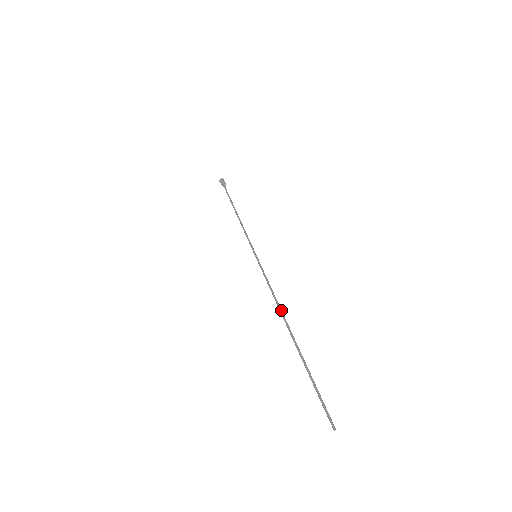
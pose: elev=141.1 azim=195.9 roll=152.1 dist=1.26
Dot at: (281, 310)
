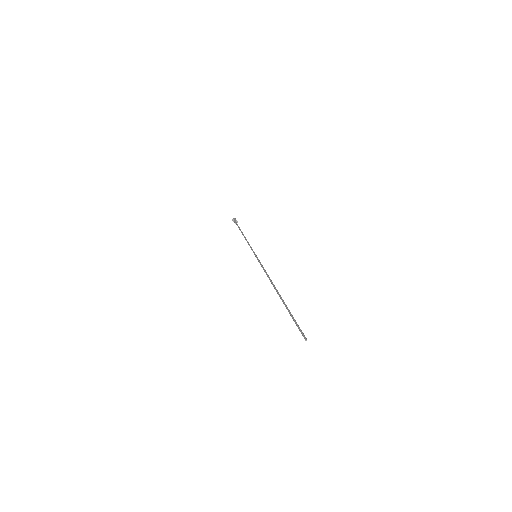
Dot at: occluded
